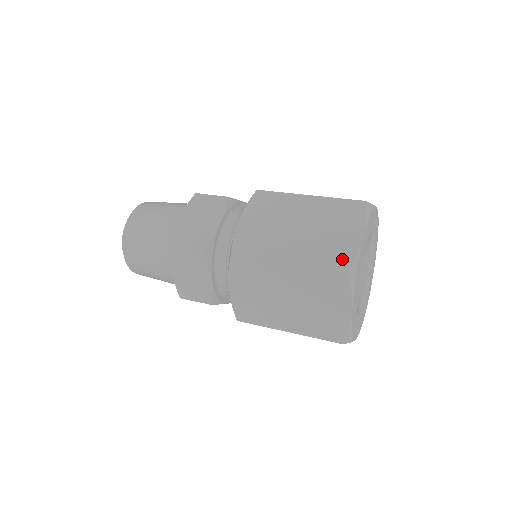
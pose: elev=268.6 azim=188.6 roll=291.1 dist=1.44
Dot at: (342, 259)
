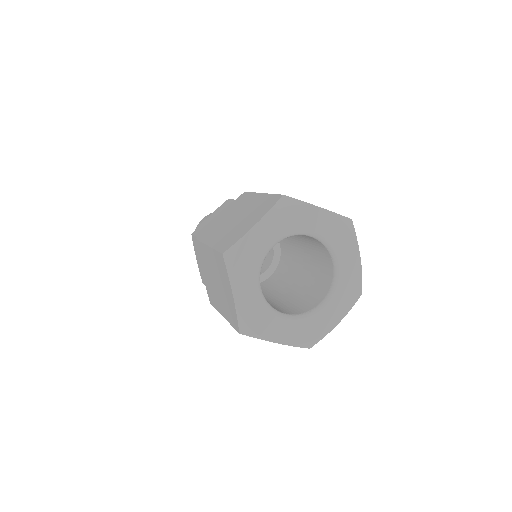
Dot at: (234, 319)
